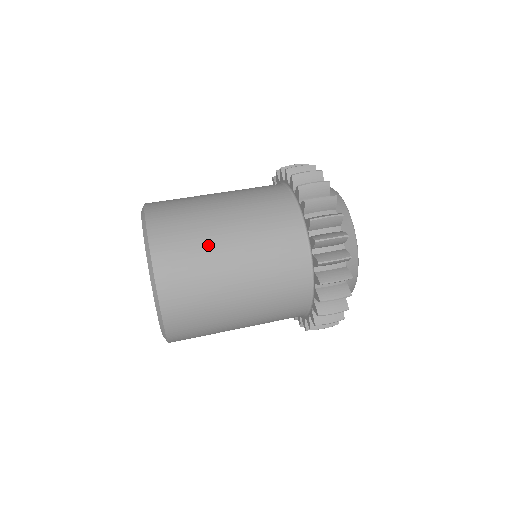
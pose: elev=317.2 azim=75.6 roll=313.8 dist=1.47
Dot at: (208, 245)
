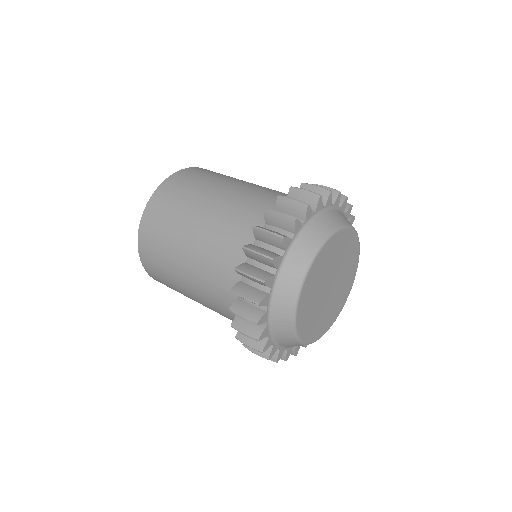
Dot at: (215, 181)
